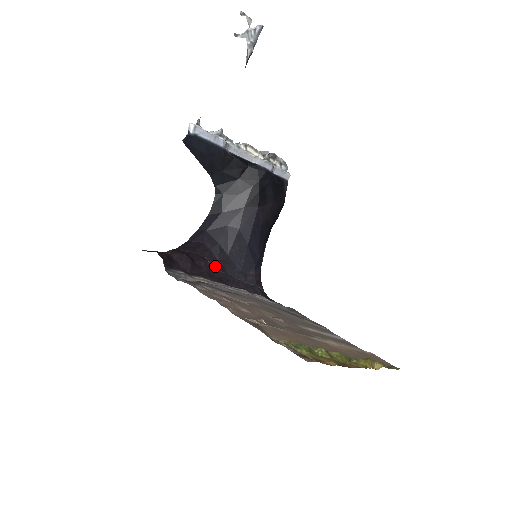
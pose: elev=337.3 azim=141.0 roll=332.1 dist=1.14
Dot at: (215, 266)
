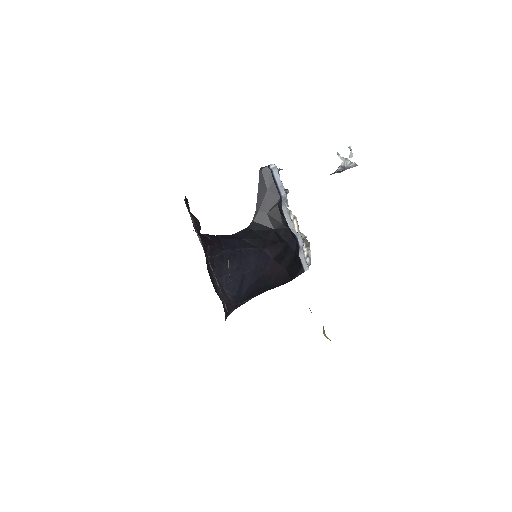
Dot at: (210, 256)
